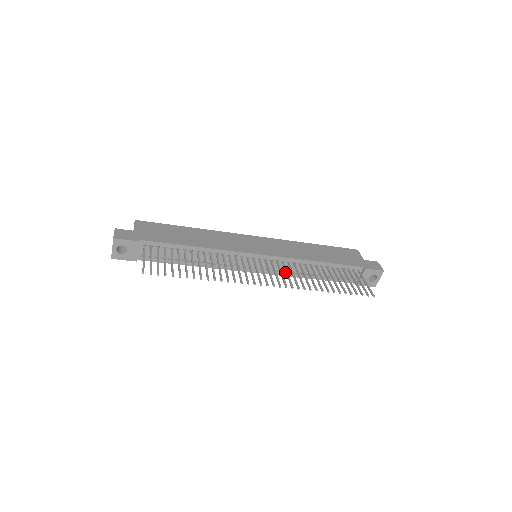
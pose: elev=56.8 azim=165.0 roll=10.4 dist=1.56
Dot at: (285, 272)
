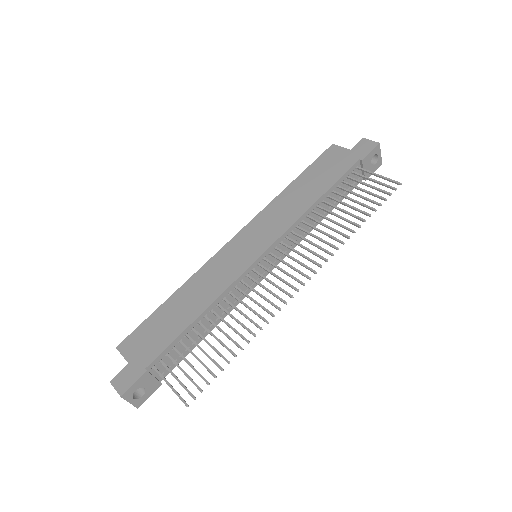
Dot at: occluded
